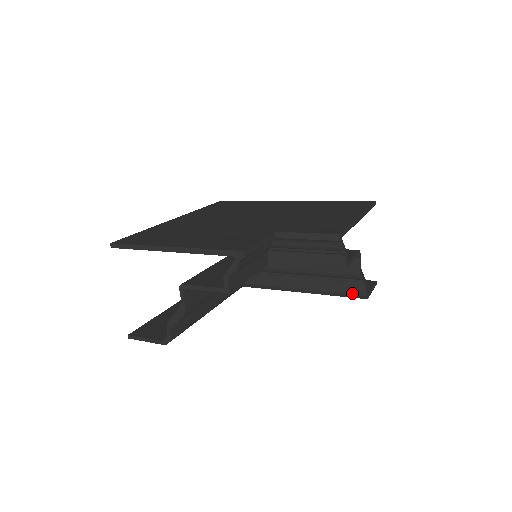
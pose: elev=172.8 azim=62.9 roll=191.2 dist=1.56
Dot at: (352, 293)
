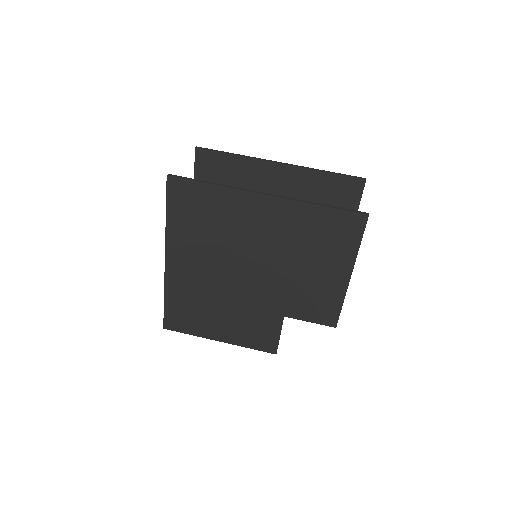
Dot at: occluded
